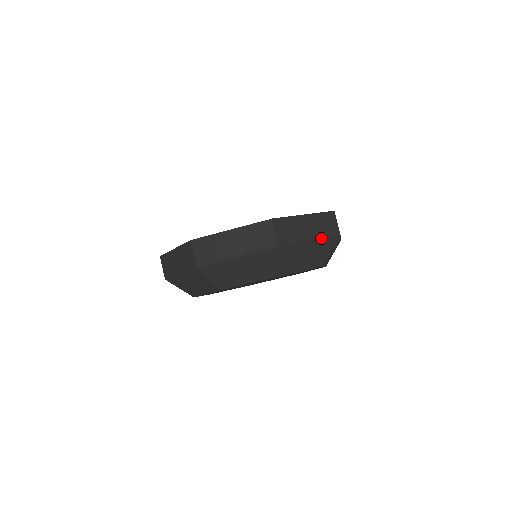
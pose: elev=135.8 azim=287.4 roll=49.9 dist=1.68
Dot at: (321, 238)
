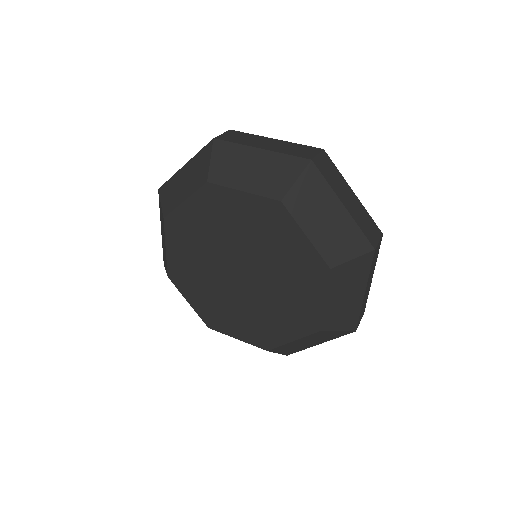
Dot at: (277, 152)
